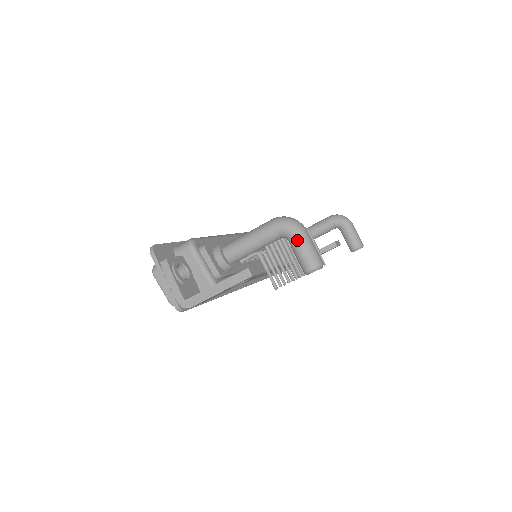
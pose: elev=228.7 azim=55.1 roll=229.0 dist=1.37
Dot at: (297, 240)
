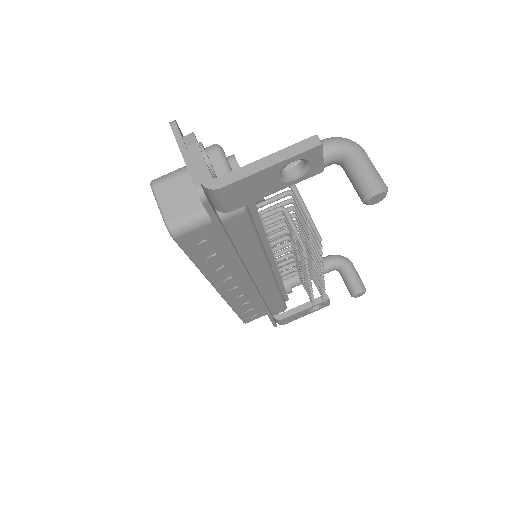
Dot at: (358, 156)
